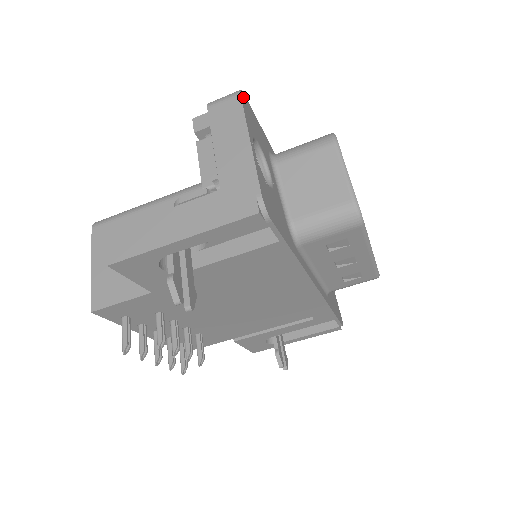
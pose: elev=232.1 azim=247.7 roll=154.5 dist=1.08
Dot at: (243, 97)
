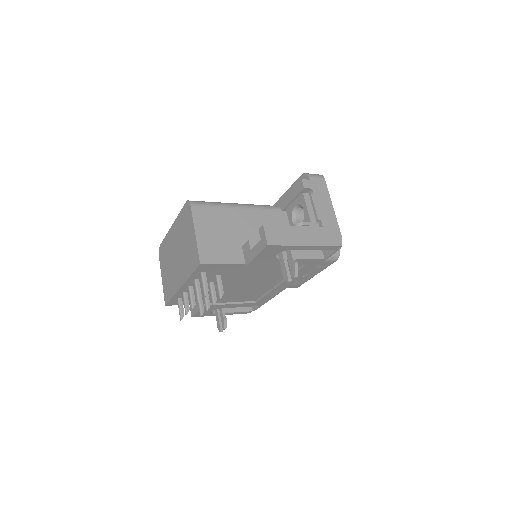
Dot at: occluded
